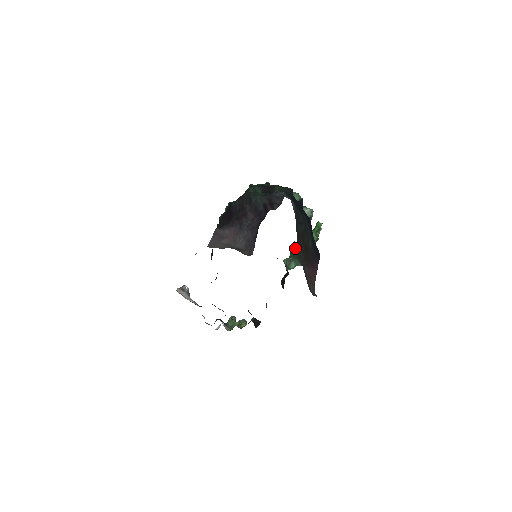
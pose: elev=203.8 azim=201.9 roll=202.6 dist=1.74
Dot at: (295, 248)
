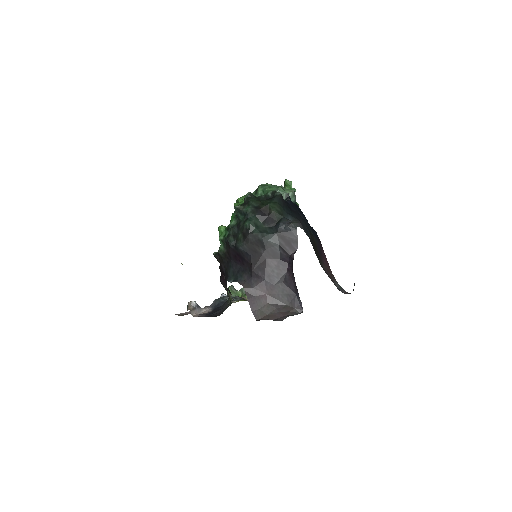
Dot at: occluded
